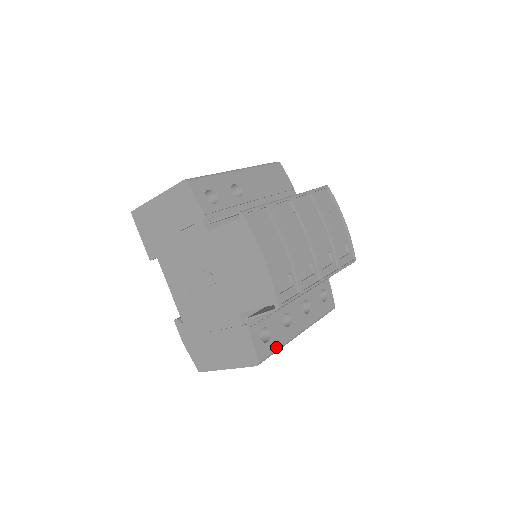
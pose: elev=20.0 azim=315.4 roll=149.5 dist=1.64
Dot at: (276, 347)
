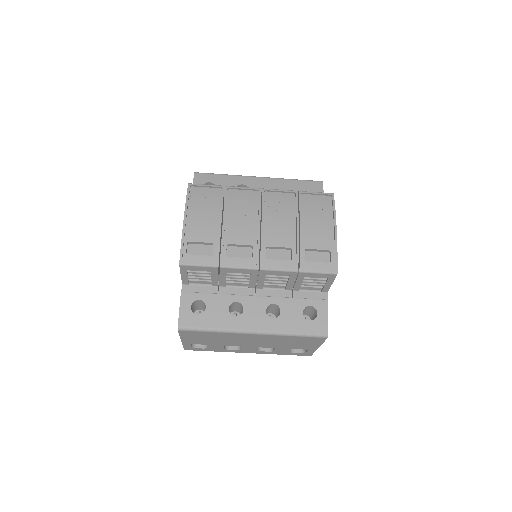
Dot at: (208, 326)
